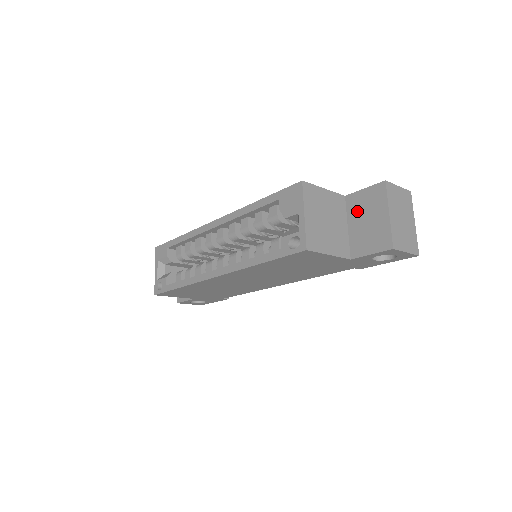
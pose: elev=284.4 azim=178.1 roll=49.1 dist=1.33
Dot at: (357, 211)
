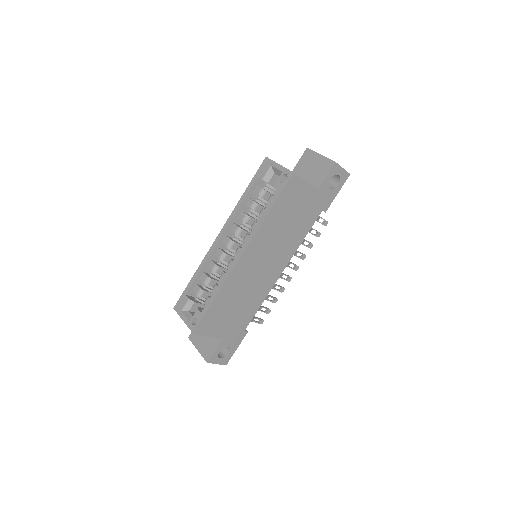
Dot at: (303, 171)
